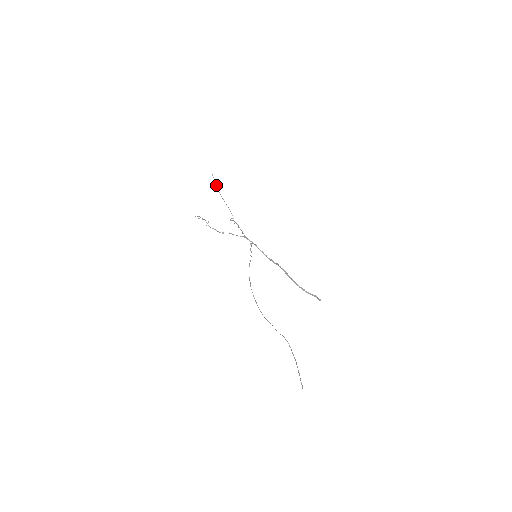
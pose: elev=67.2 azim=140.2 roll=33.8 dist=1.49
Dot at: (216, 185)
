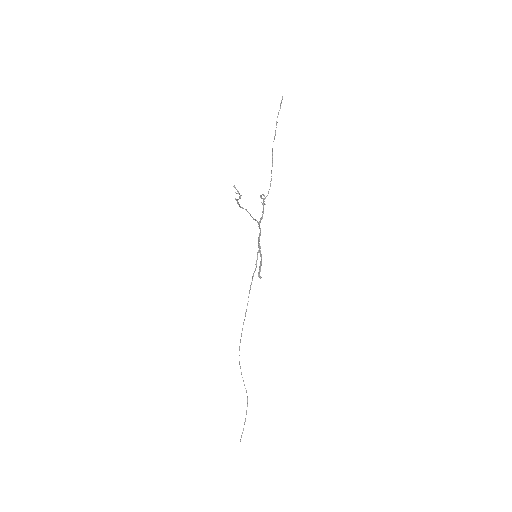
Dot at: (276, 123)
